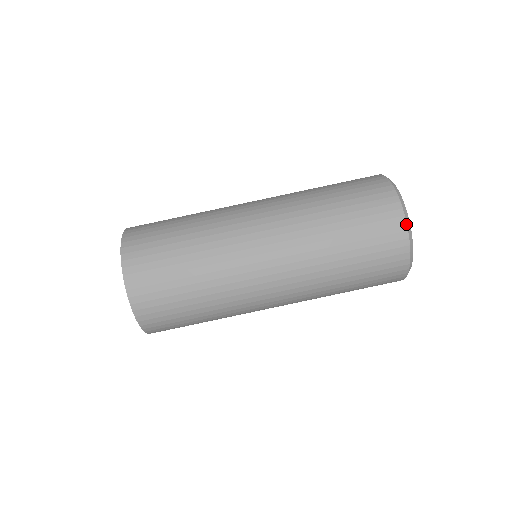
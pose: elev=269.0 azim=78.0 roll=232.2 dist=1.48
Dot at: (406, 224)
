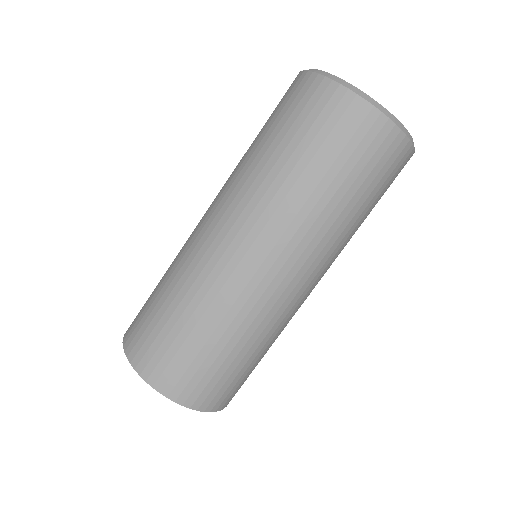
Dot at: (333, 81)
